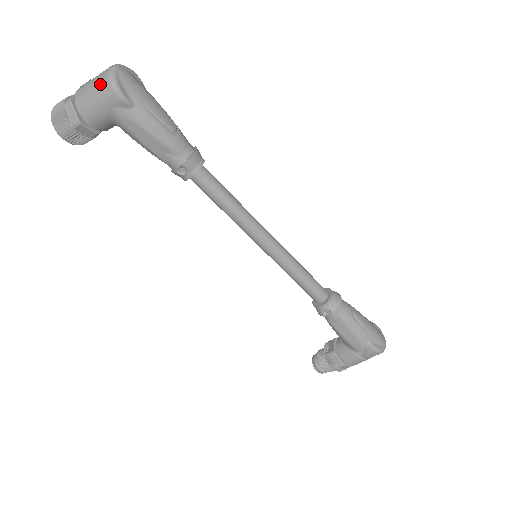
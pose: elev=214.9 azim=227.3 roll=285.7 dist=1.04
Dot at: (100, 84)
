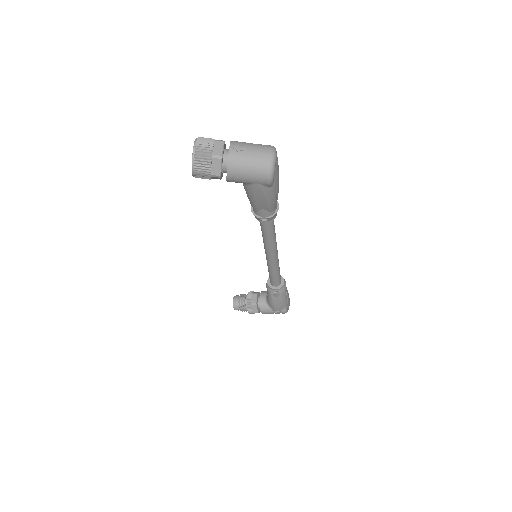
Dot at: (260, 167)
